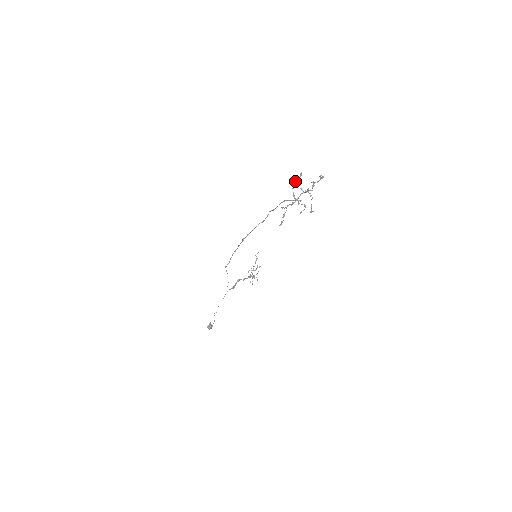
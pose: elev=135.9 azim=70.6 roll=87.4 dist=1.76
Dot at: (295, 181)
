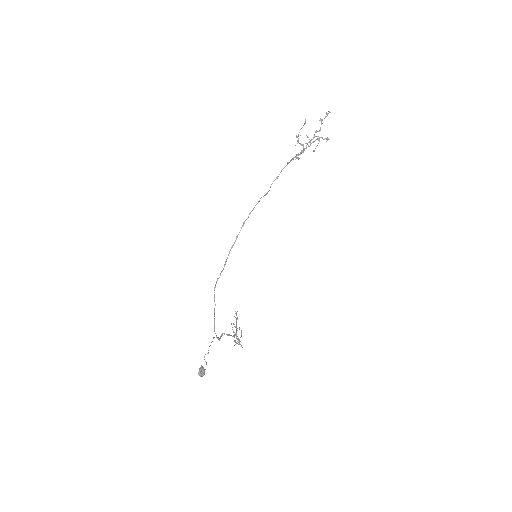
Dot at: (298, 135)
